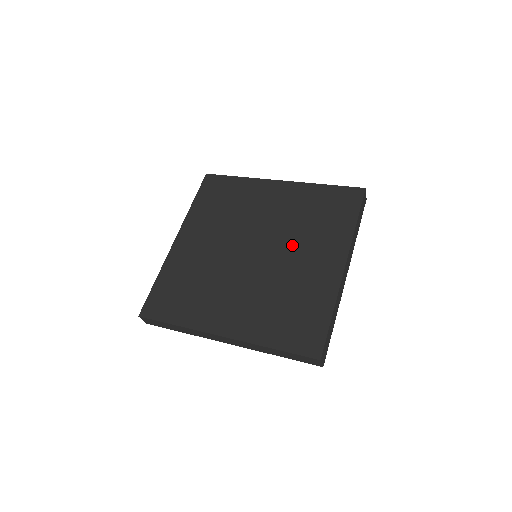
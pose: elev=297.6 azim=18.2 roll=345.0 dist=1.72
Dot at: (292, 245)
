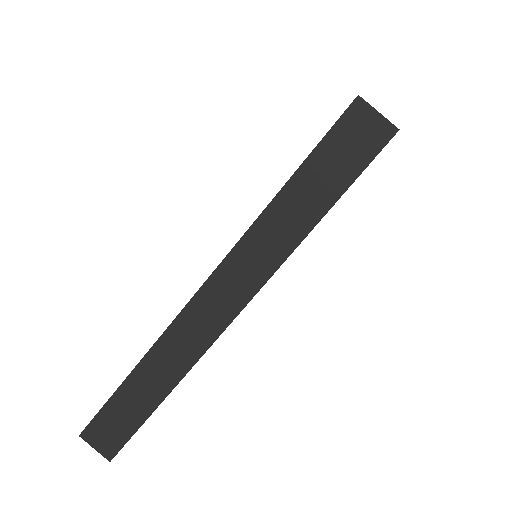
Dot at: occluded
